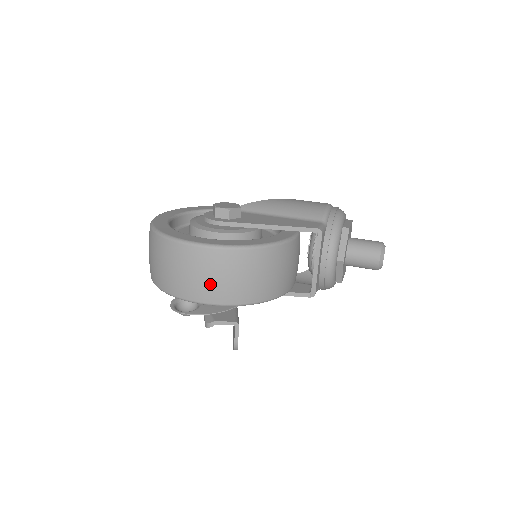
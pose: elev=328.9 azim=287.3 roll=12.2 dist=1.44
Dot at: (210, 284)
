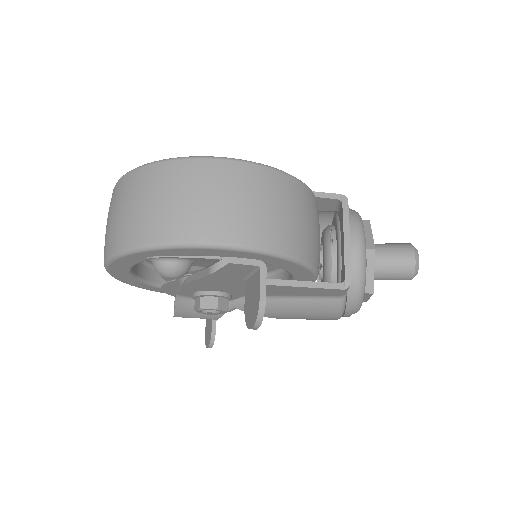
Dot at: (217, 209)
